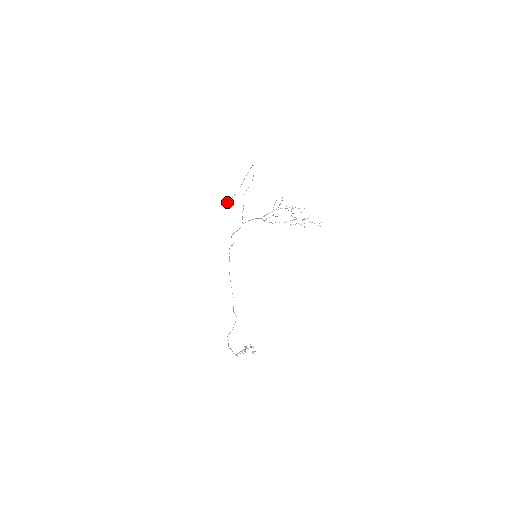
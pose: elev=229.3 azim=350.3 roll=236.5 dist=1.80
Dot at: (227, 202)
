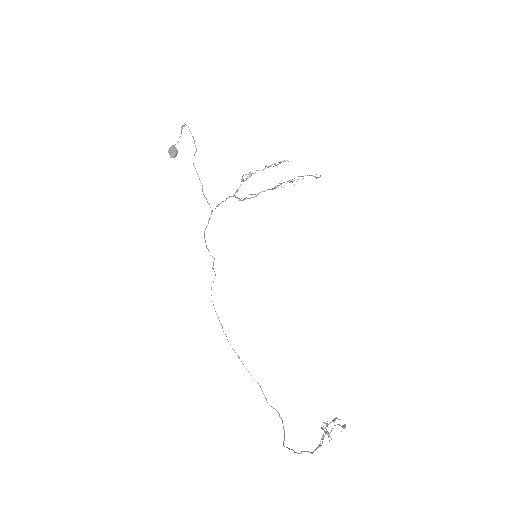
Dot at: (170, 147)
